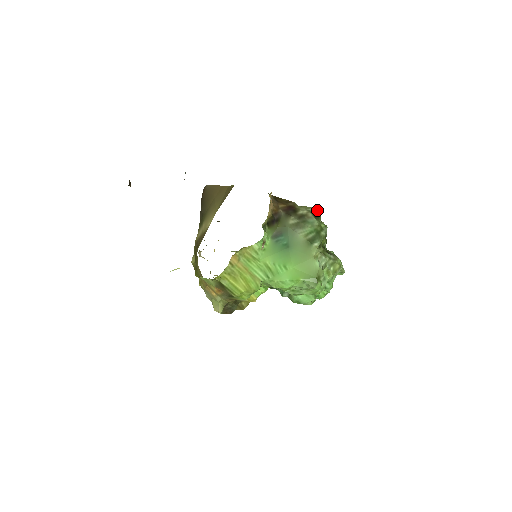
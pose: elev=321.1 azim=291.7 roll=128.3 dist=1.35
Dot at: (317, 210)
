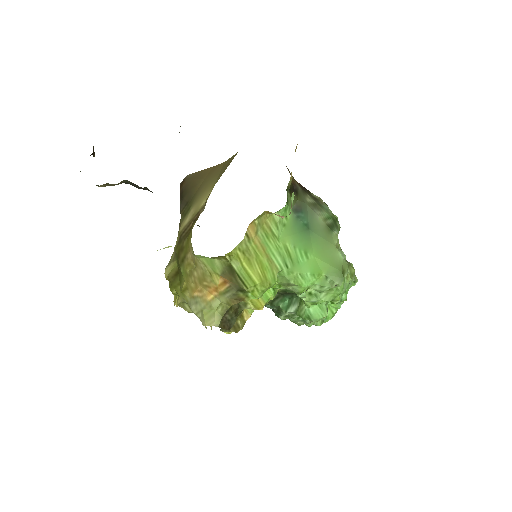
Dot at: occluded
